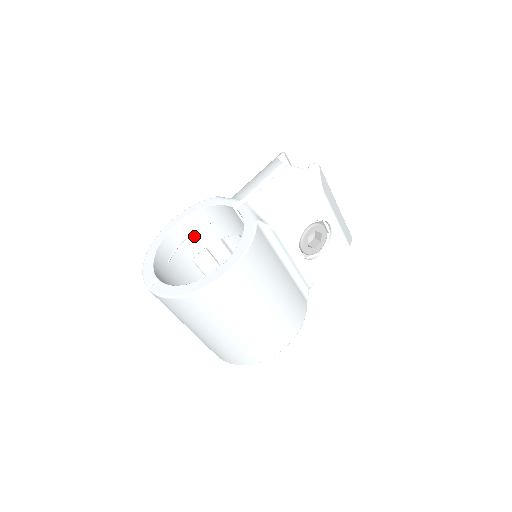
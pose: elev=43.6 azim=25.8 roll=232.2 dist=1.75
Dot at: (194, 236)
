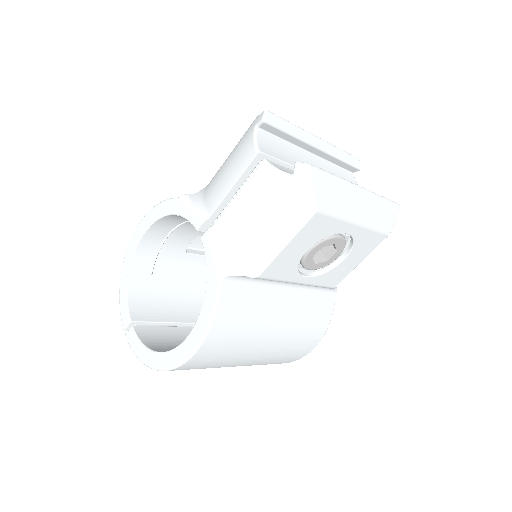
Dot at: (175, 233)
